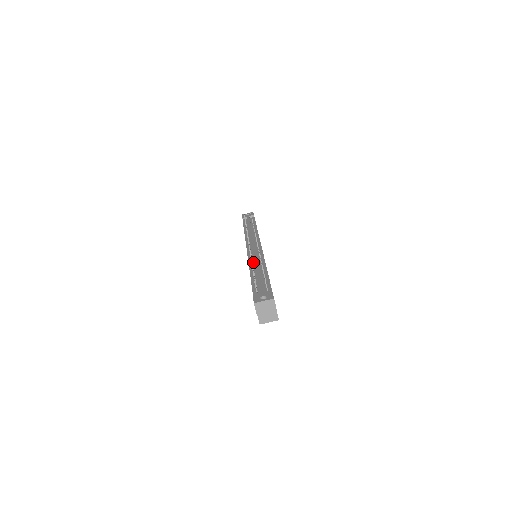
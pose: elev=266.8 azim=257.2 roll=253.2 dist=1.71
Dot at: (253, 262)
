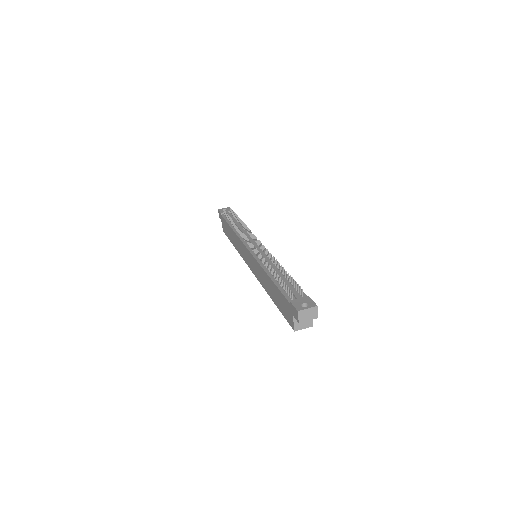
Dot at: (265, 264)
